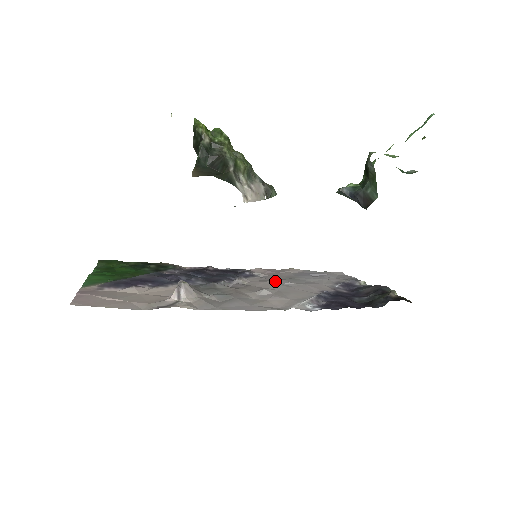
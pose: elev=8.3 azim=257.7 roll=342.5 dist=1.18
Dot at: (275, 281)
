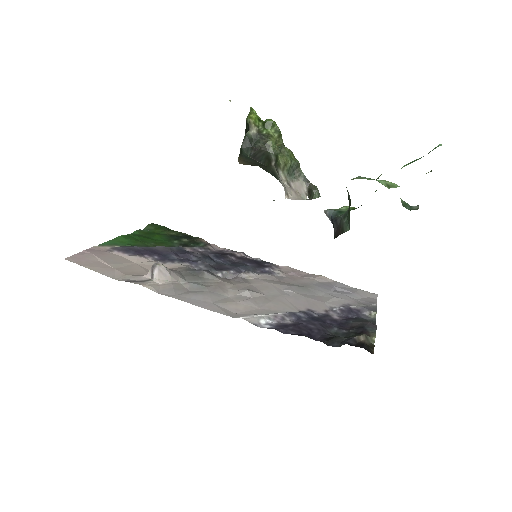
Dot at: (279, 285)
